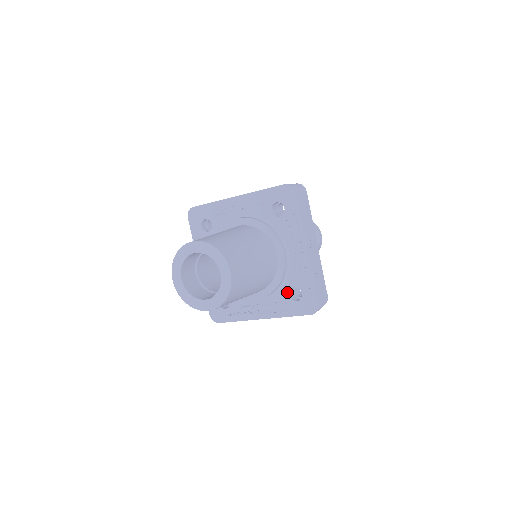
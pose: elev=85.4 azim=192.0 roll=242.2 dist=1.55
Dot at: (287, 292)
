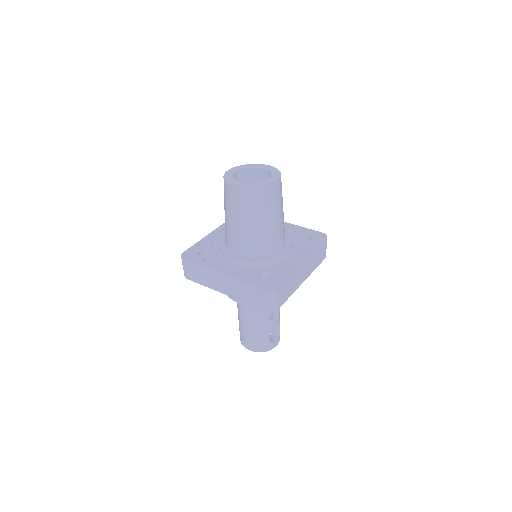
Dot at: (262, 271)
